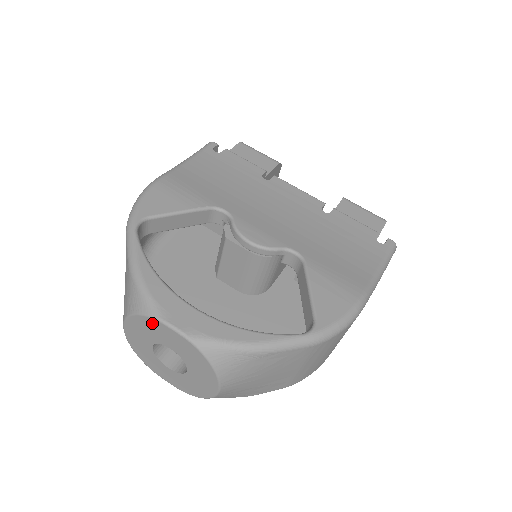
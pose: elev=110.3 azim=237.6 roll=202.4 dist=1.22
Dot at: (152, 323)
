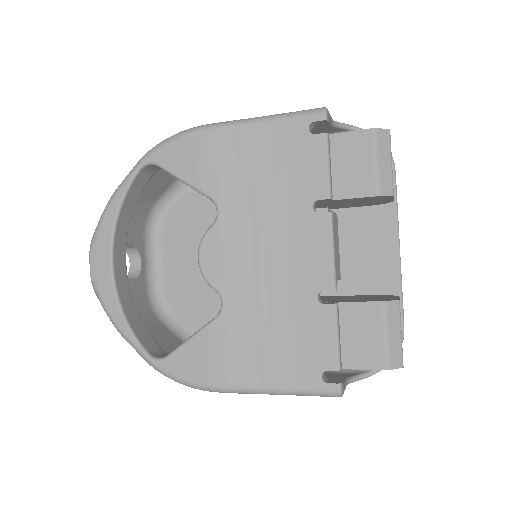
Dot at: occluded
